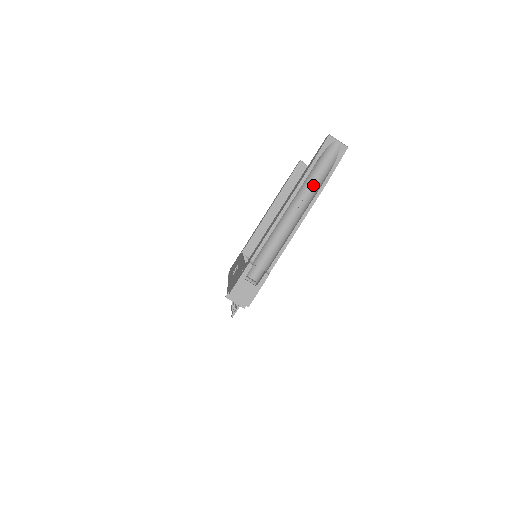
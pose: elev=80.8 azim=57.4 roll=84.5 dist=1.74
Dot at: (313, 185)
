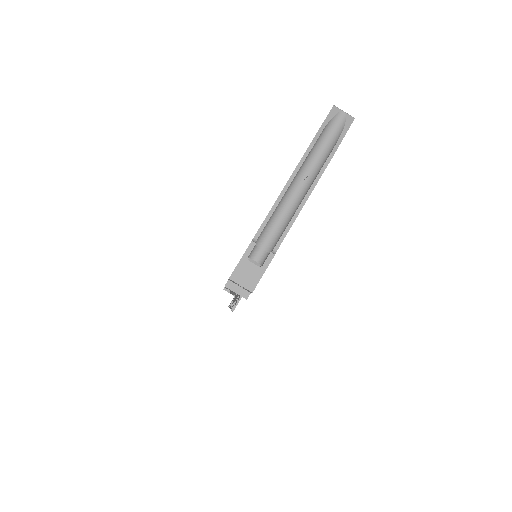
Dot at: (319, 158)
